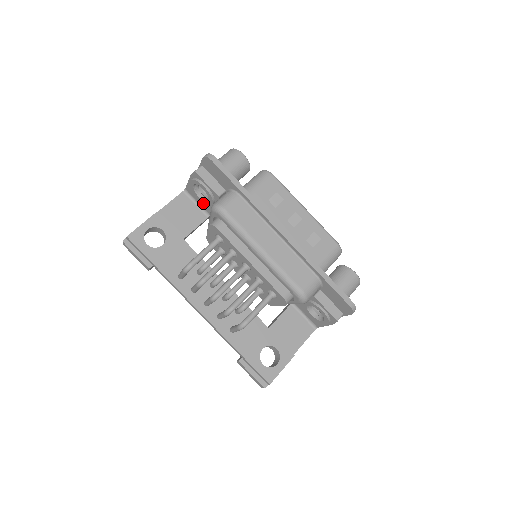
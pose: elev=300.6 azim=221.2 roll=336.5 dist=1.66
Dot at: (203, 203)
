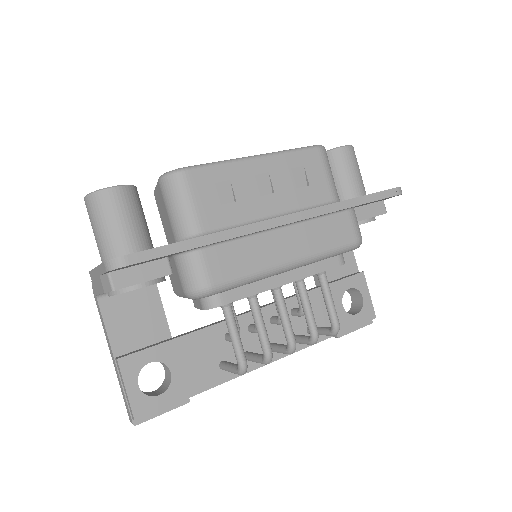
Dot at: occluded
